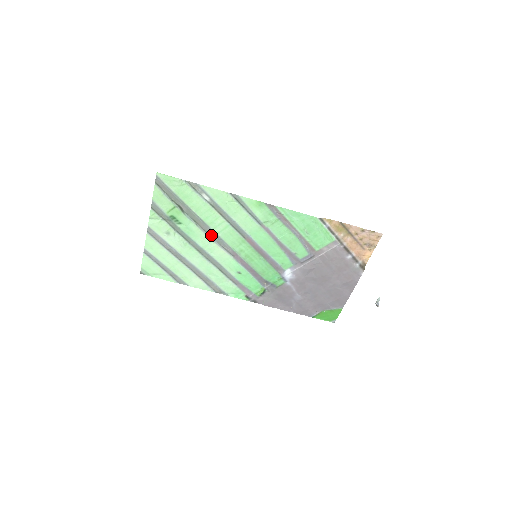
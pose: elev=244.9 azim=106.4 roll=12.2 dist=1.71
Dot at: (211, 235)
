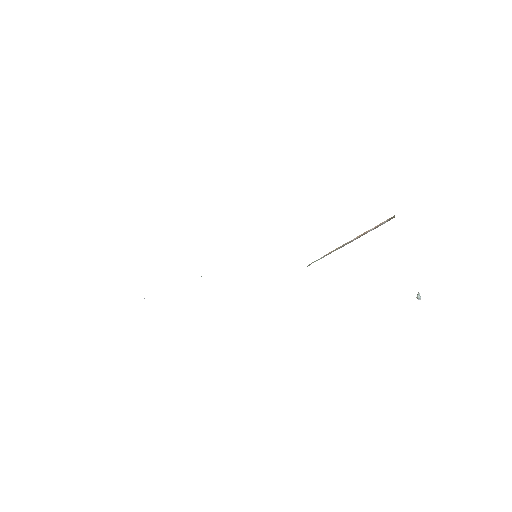
Dot at: occluded
